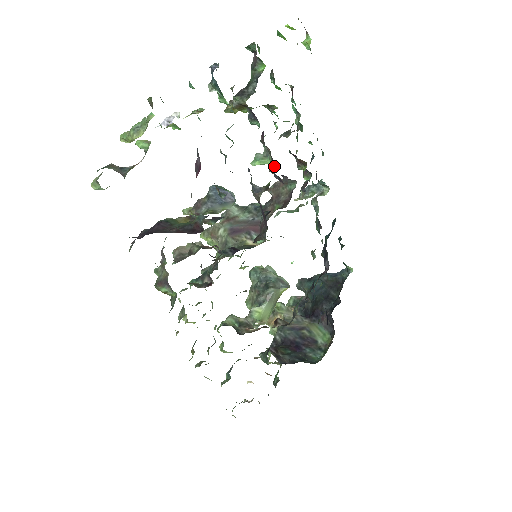
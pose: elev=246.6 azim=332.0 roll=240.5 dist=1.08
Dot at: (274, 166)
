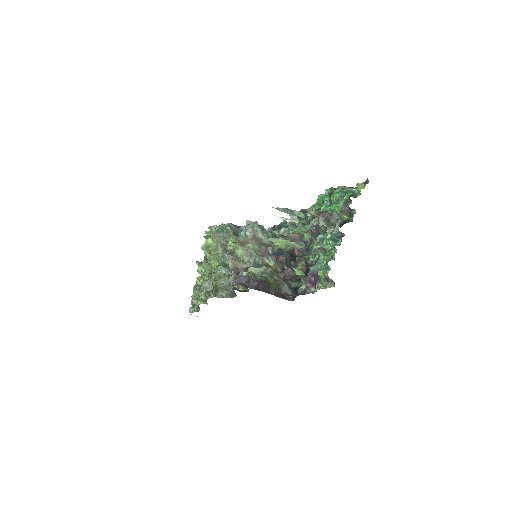
Dot at: (309, 243)
